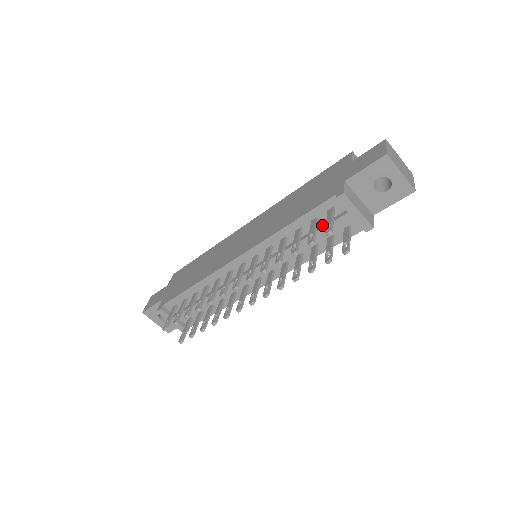
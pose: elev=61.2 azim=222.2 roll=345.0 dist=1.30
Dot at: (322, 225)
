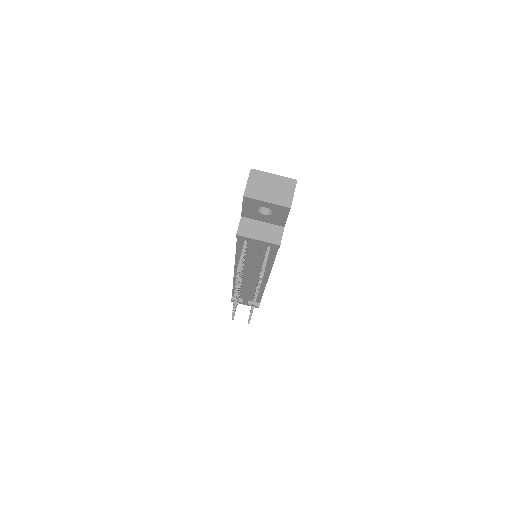
Dot at: occluded
